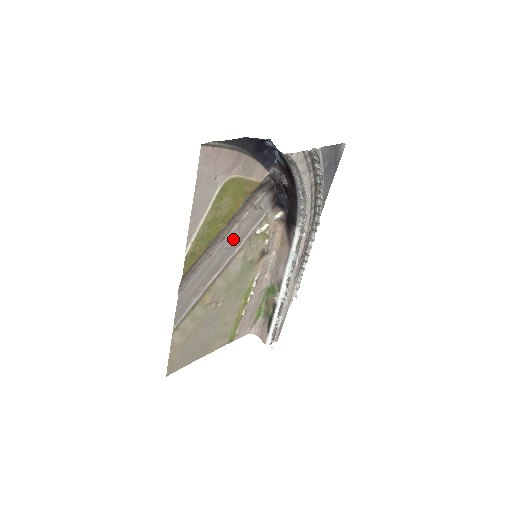
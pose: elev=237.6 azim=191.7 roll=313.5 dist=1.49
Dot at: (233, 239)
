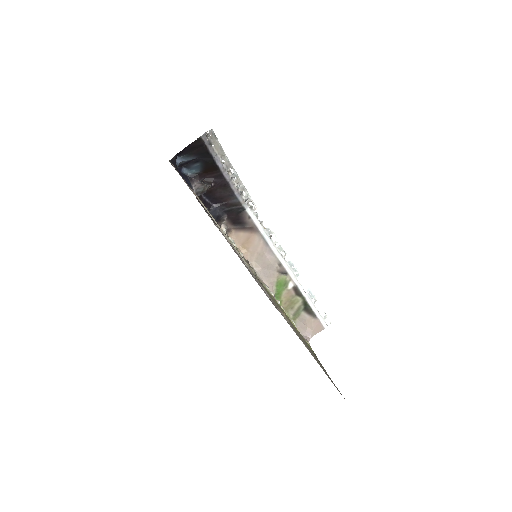
Dot at: occluded
